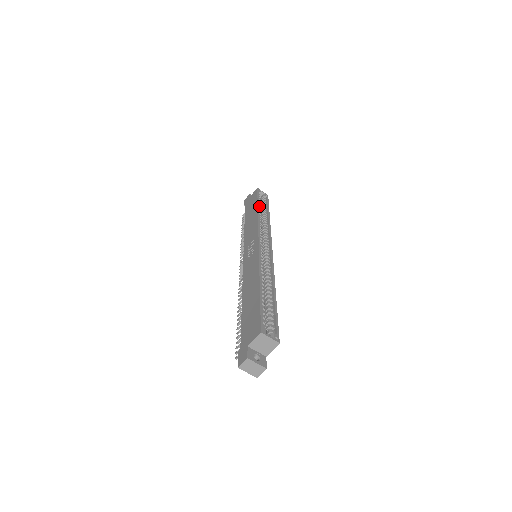
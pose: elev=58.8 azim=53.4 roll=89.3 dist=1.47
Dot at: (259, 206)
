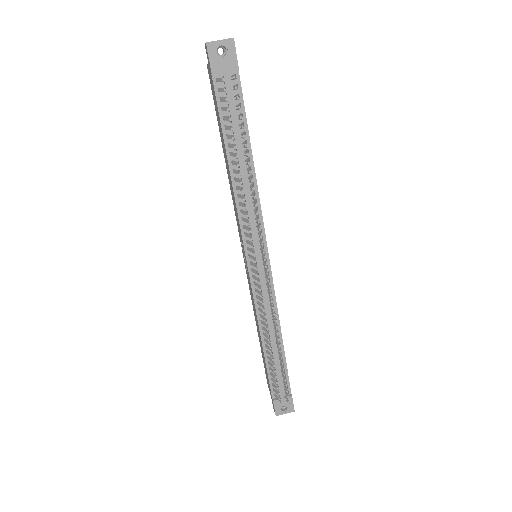
Dot at: occluded
